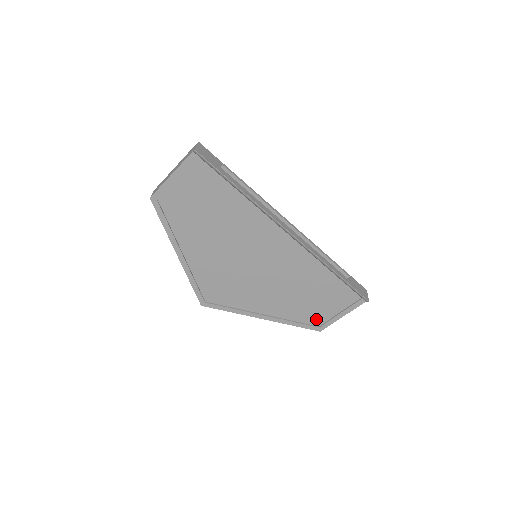
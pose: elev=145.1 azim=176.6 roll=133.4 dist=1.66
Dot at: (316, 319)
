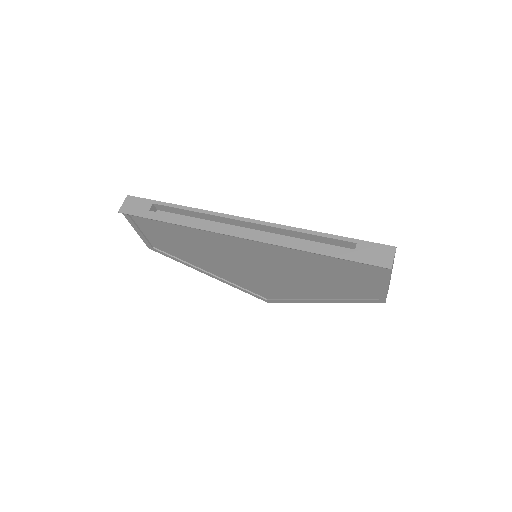
Dot at: (367, 293)
